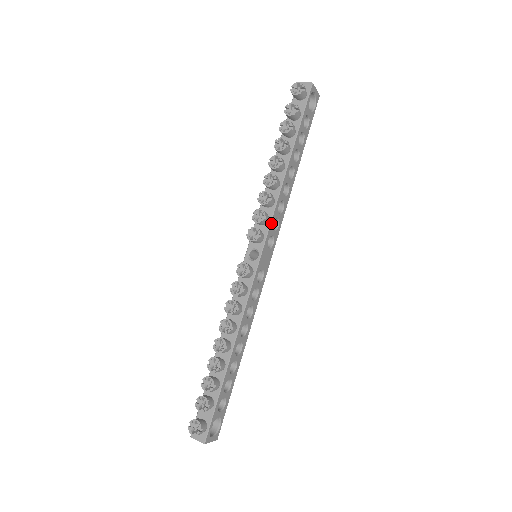
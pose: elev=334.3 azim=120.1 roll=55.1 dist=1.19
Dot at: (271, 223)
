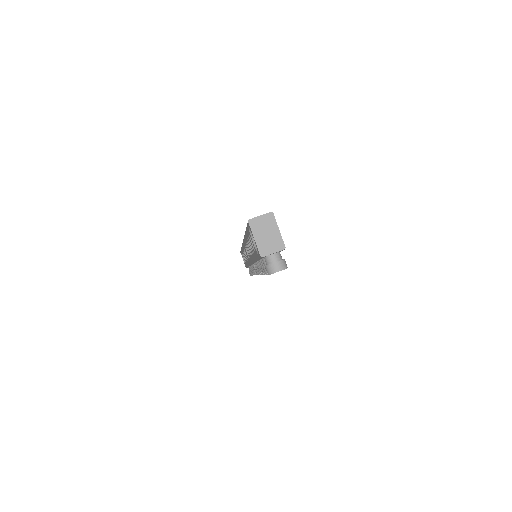
Dot at: occluded
